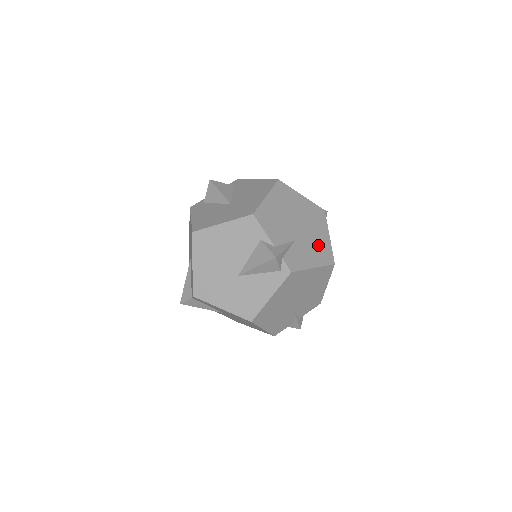
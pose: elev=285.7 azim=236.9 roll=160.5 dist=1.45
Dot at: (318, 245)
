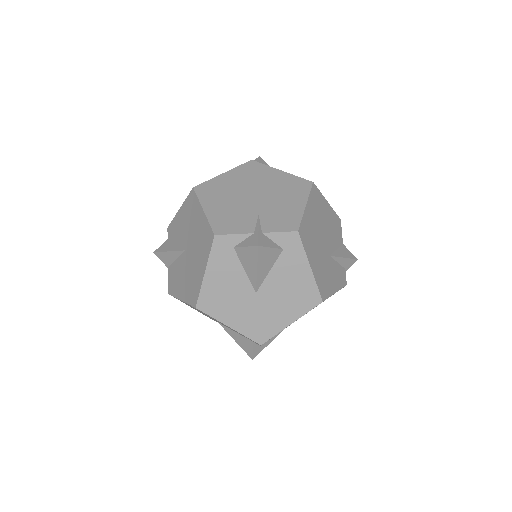
Dot at: occluded
